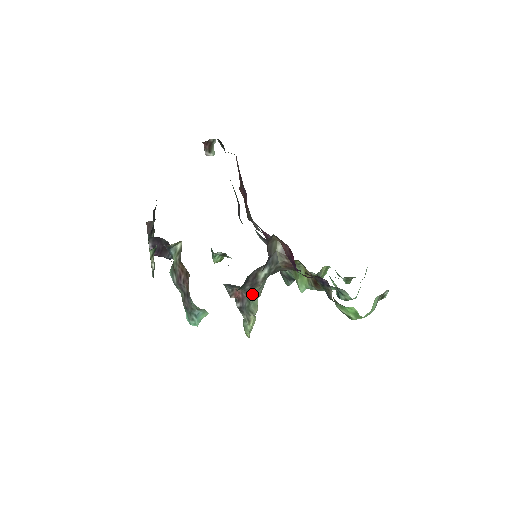
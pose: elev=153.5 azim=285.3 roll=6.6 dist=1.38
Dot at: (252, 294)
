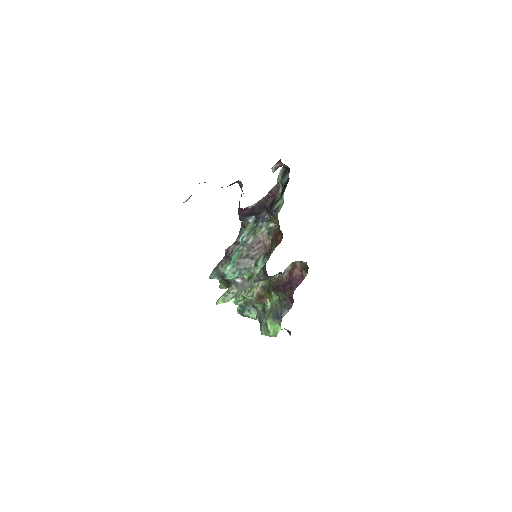
Dot at: (257, 282)
